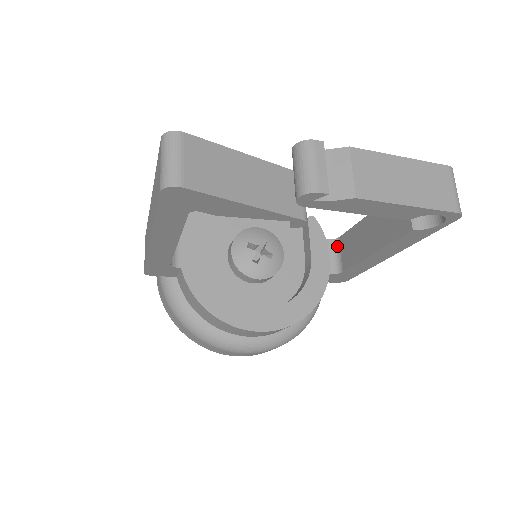
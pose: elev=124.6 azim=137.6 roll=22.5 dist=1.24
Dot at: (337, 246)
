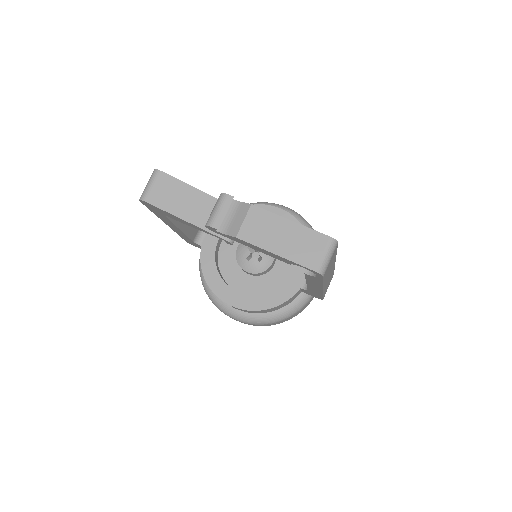
Dot at: occluded
